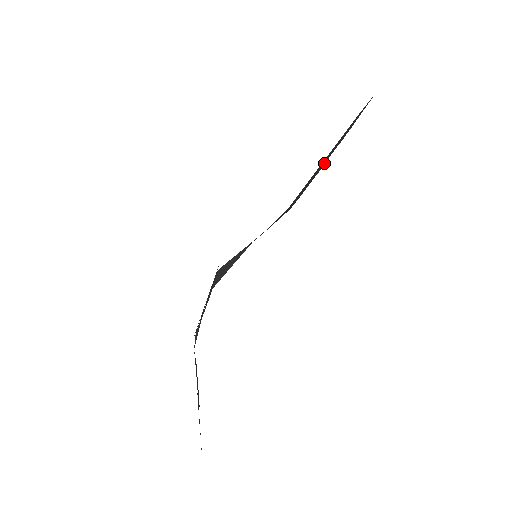
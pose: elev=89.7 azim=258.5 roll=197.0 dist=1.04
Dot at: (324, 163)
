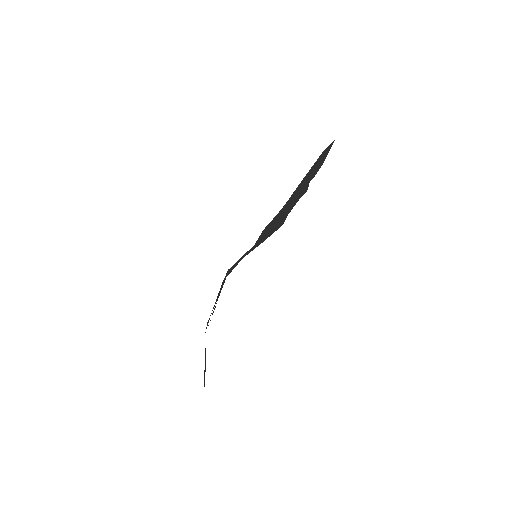
Dot at: (305, 188)
